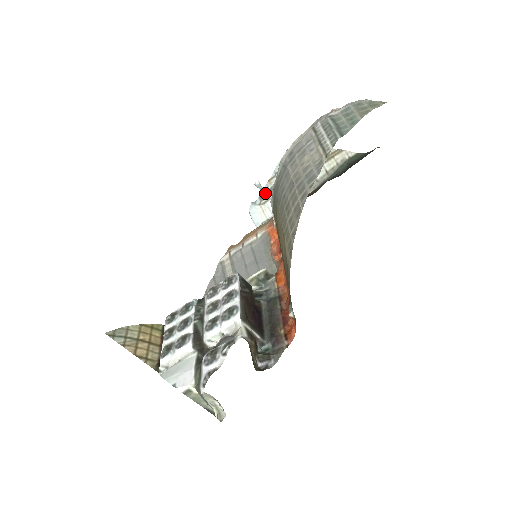
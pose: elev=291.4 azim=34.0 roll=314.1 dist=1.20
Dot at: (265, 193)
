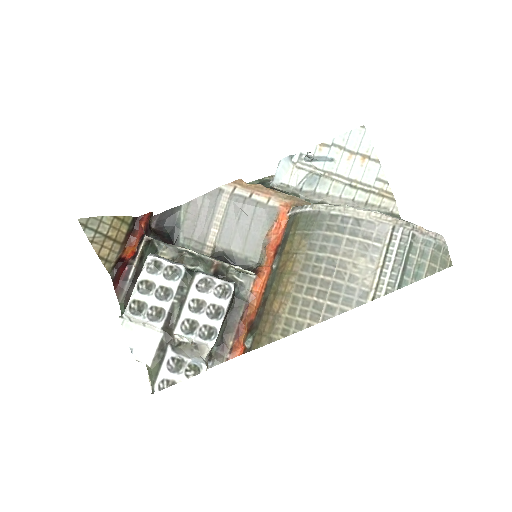
Dot at: (308, 160)
